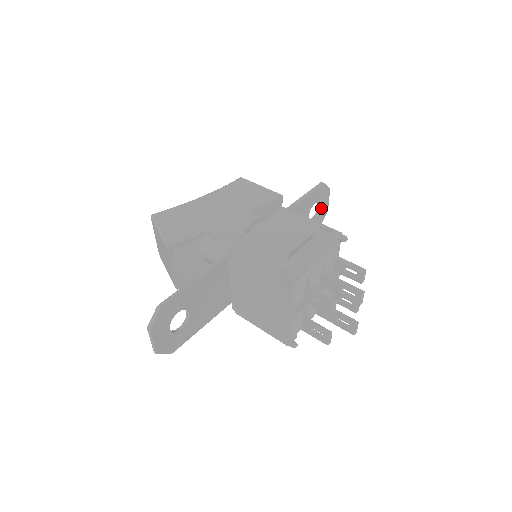
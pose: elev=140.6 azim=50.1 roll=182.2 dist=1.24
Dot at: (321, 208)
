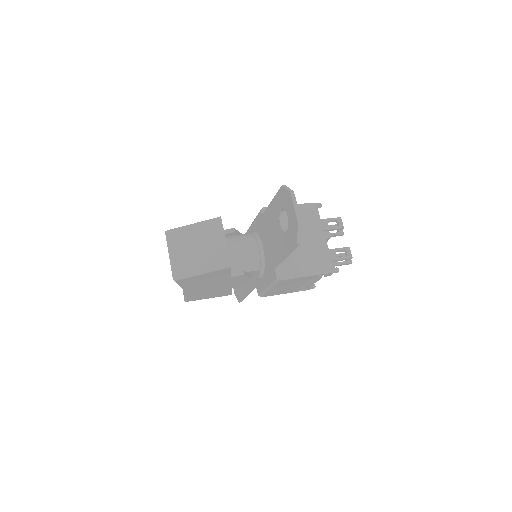
Dot at: occluded
